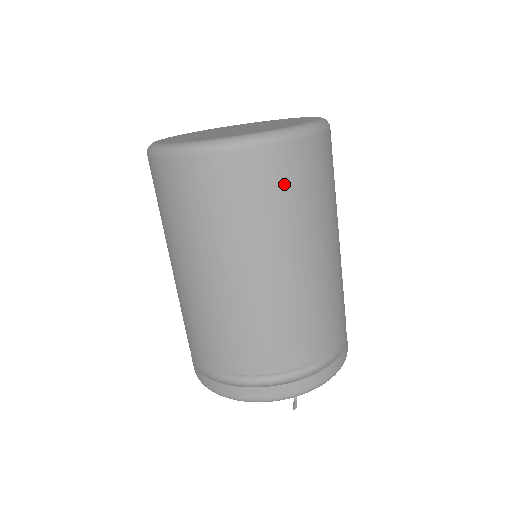
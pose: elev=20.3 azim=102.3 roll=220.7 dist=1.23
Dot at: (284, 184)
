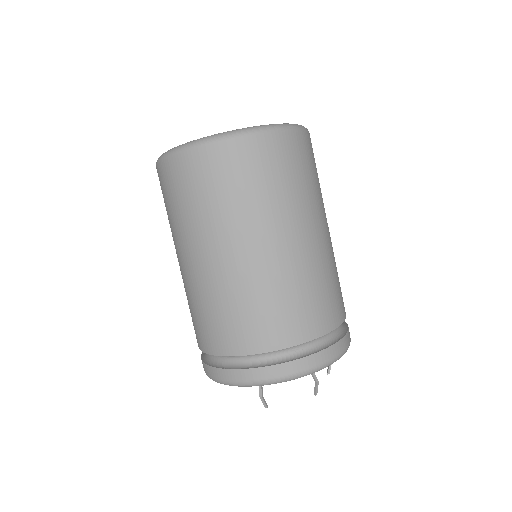
Dot at: (205, 183)
